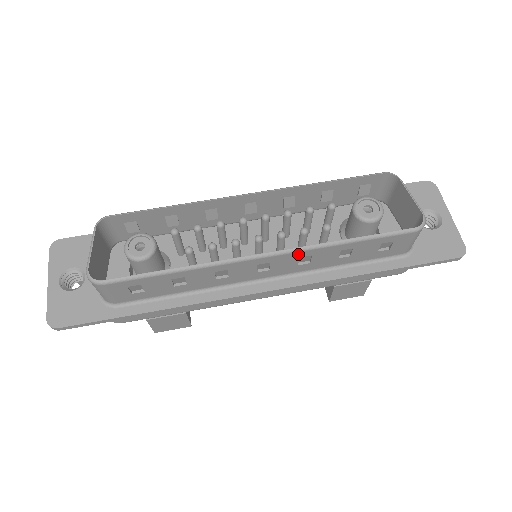
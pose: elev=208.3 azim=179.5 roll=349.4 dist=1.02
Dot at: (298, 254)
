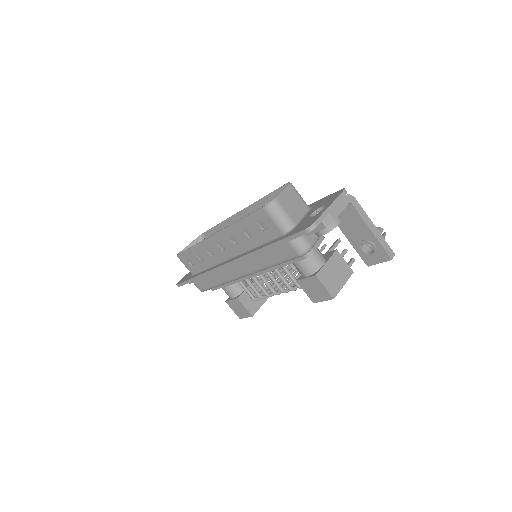
Dot at: (225, 234)
